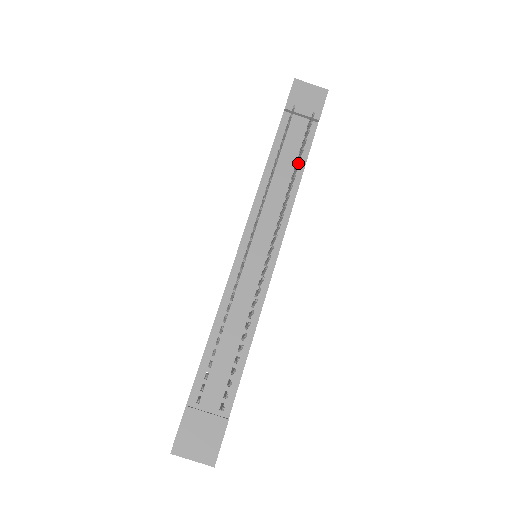
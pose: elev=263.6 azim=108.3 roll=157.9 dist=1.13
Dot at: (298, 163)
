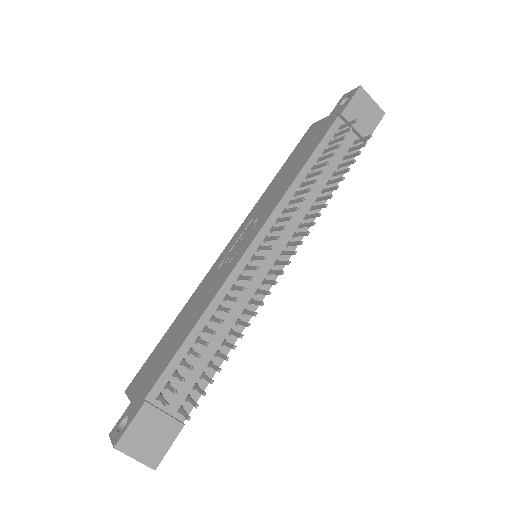
Dot at: (337, 181)
